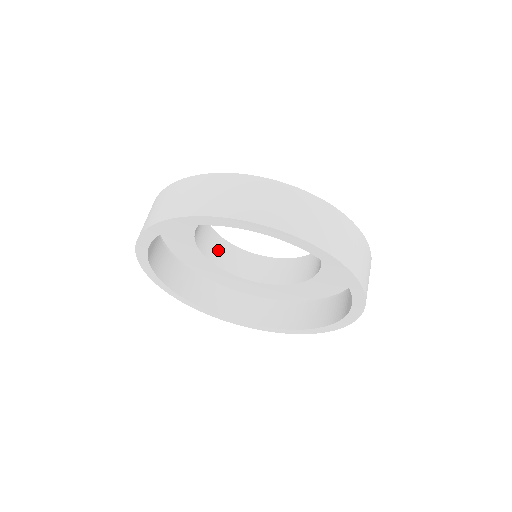
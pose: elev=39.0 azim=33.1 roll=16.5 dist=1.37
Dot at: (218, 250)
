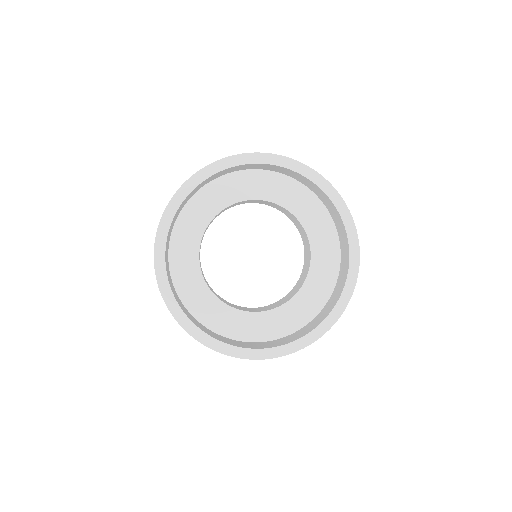
Dot at: occluded
